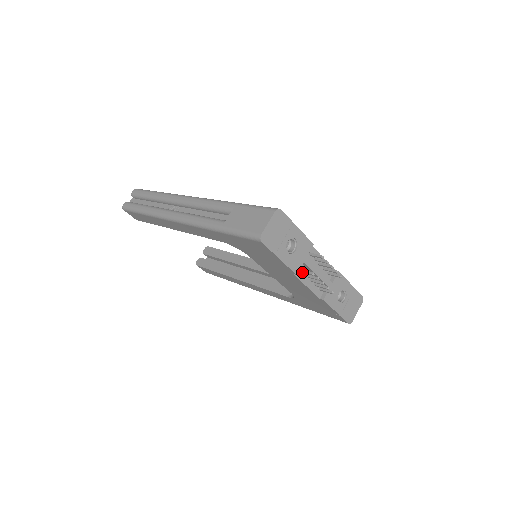
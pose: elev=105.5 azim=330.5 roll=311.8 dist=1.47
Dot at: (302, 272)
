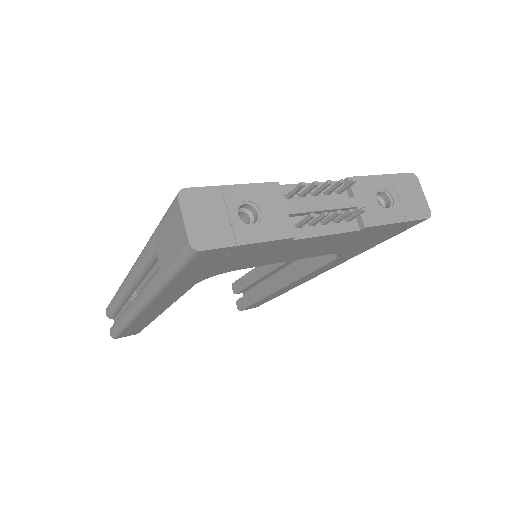
Dot at: (300, 227)
